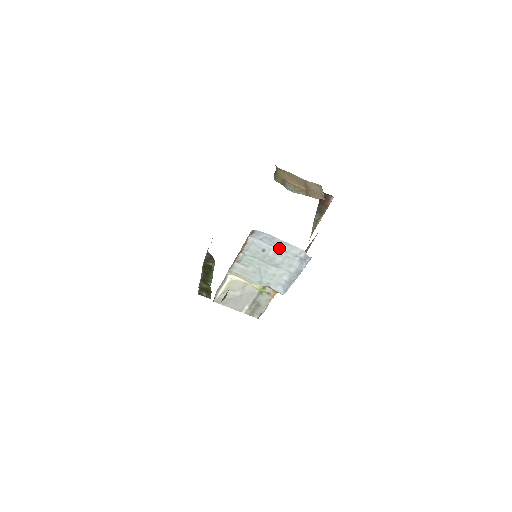
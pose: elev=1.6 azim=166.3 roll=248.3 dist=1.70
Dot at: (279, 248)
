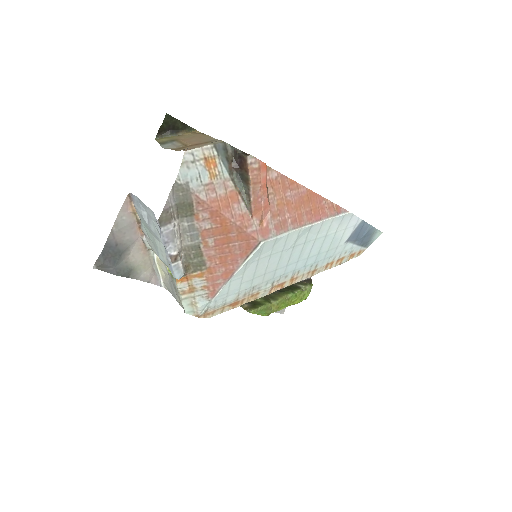
Dot at: (148, 213)
